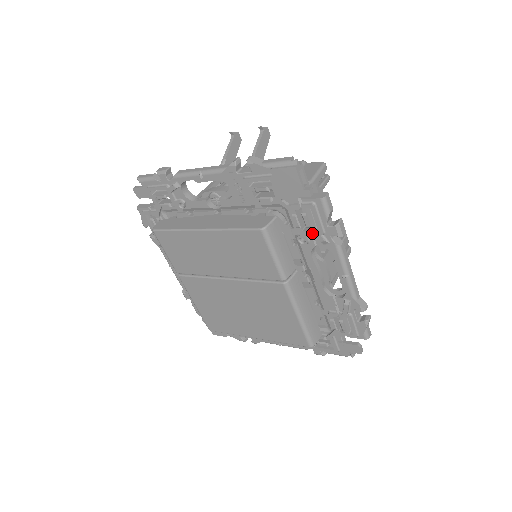
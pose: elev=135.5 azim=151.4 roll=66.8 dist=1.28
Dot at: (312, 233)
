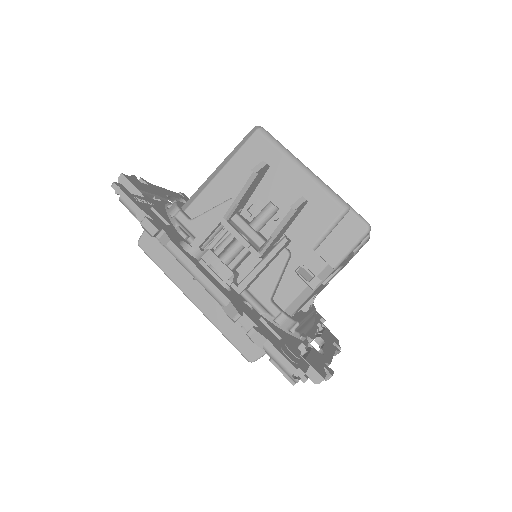
Dot at: occluded
